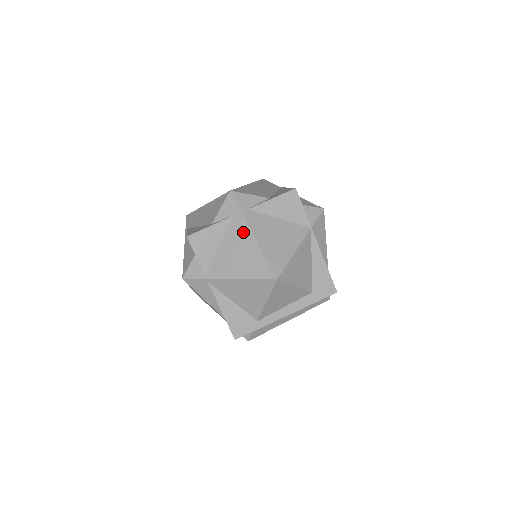
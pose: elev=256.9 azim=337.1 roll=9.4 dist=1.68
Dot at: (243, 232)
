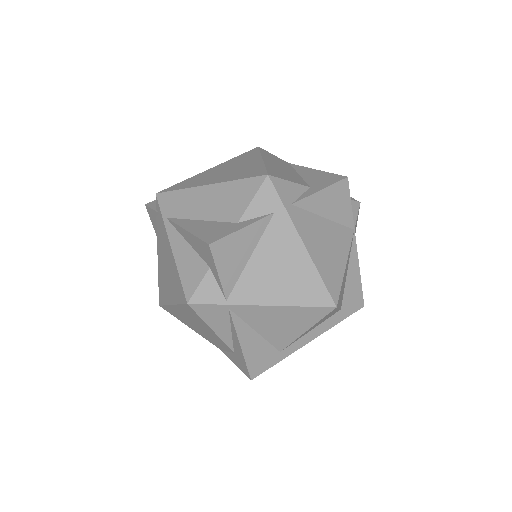
Dot at: (288, 239)
